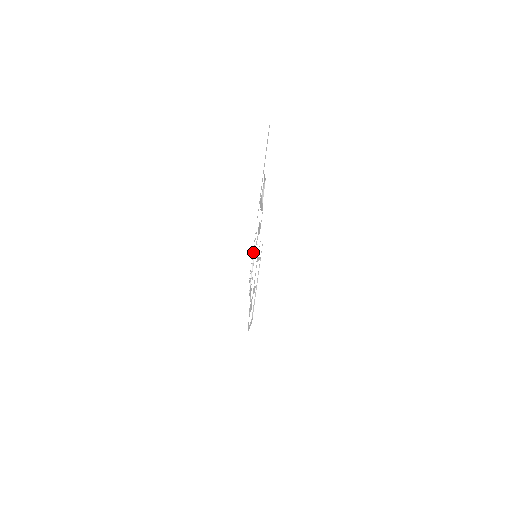
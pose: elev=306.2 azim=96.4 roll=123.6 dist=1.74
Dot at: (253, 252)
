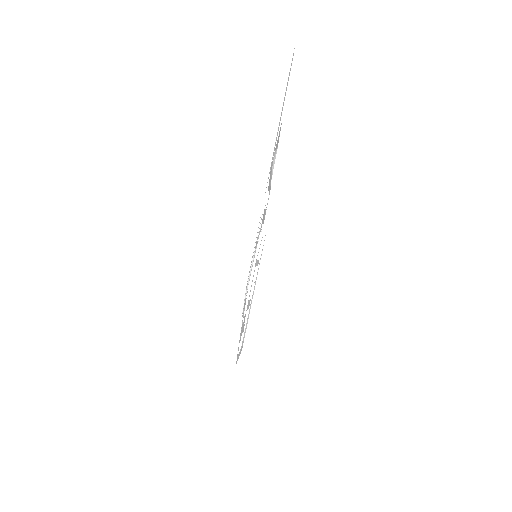
Dot at: (255, 245)
